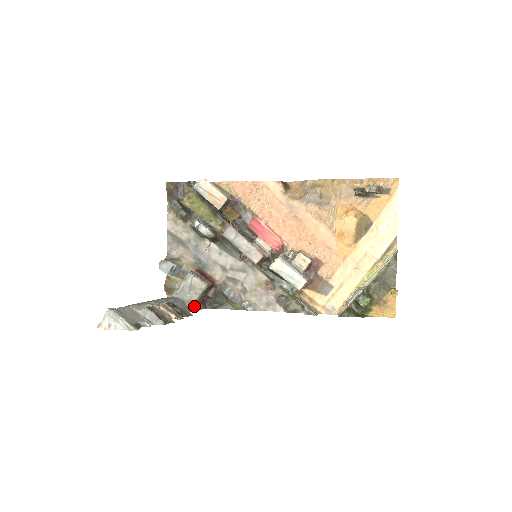
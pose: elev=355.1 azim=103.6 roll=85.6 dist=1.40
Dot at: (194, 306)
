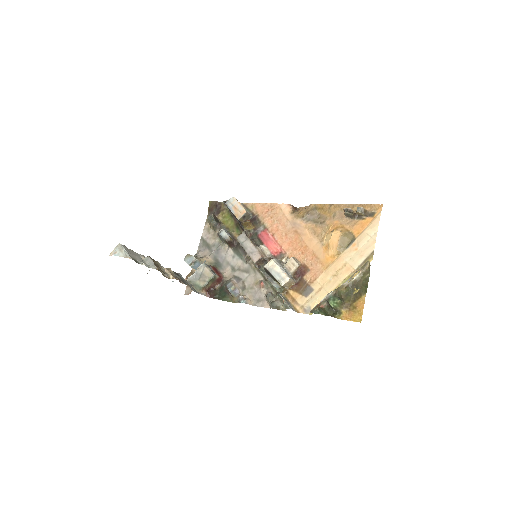
Dot at: (200, 291)
